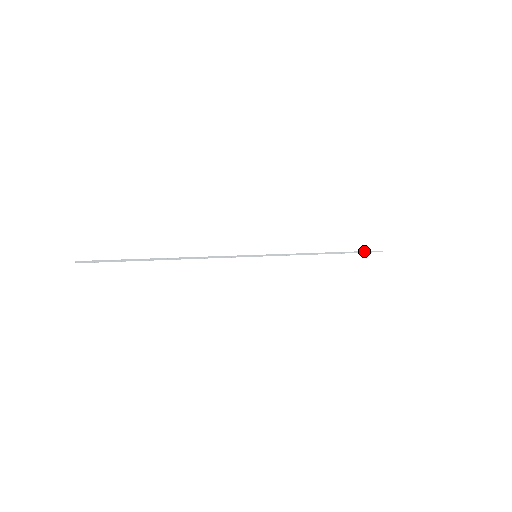
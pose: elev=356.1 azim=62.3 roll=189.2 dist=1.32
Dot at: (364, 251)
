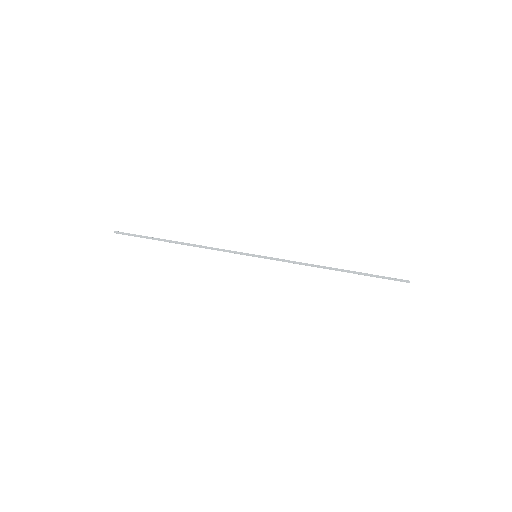
Dot at: (385, 277)
